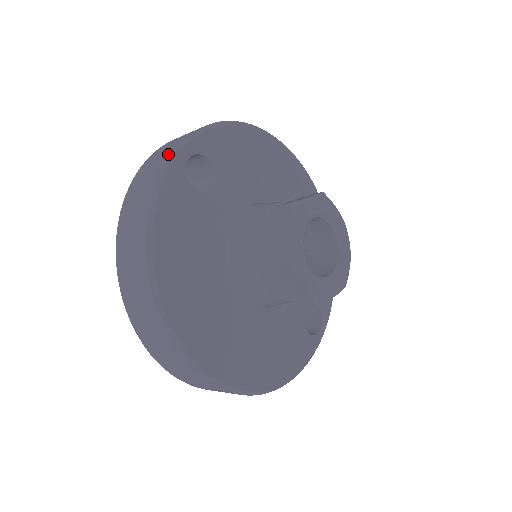
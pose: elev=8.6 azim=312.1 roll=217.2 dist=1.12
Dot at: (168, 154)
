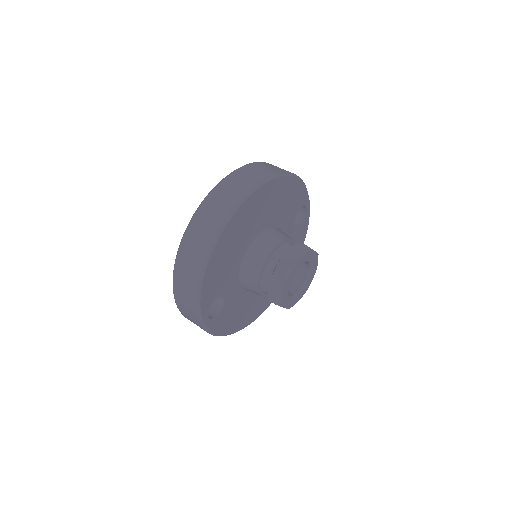
Dot at: (198, 324)
